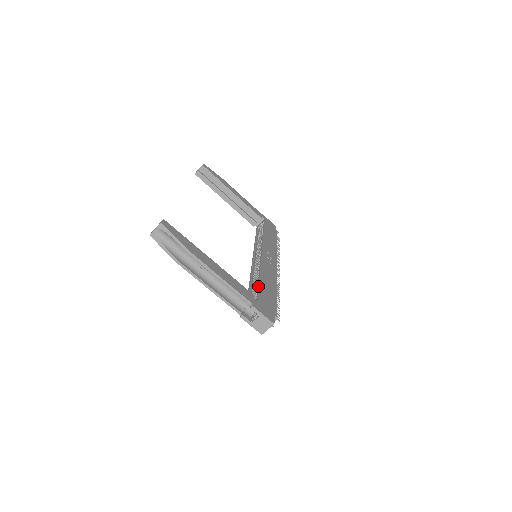
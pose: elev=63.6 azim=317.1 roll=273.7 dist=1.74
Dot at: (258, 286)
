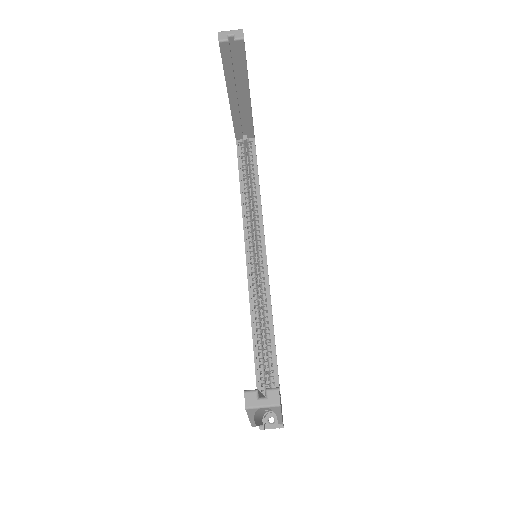
Dot at: occluded
